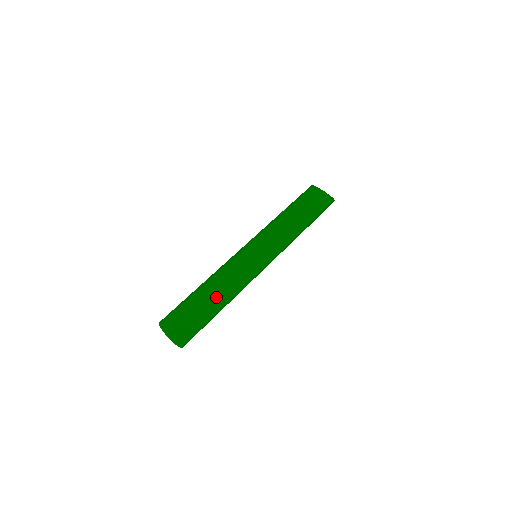
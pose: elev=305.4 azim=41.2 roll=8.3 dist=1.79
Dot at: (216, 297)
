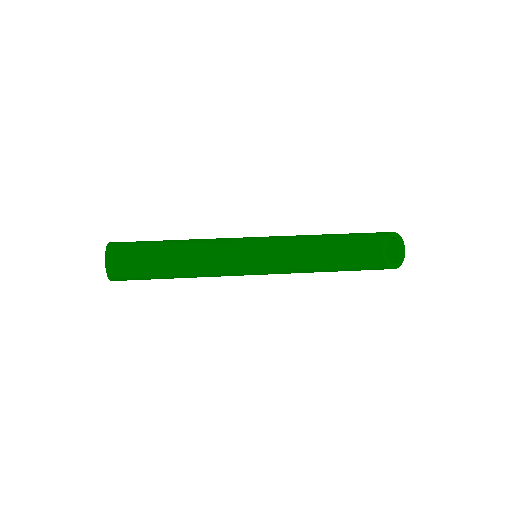
Dot at: (173, 268)
